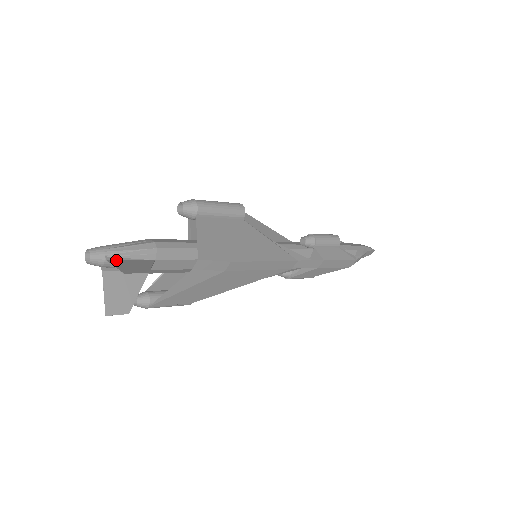
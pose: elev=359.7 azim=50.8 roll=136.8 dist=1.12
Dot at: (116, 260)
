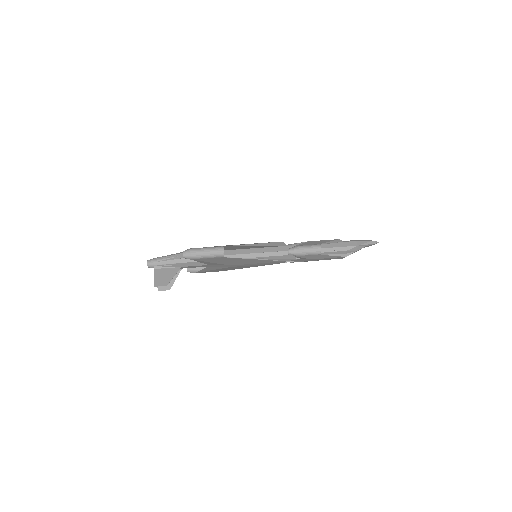
Dot at: (159, 269)
